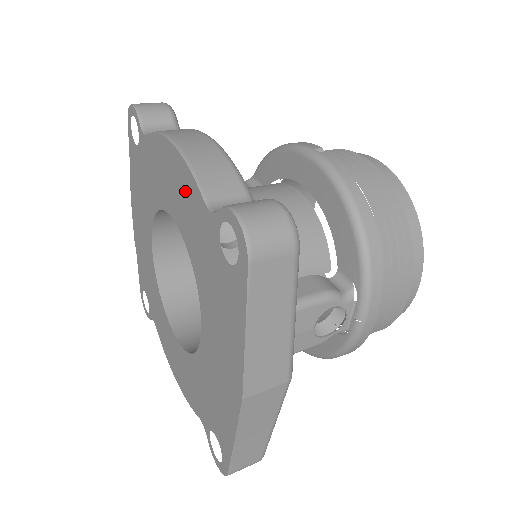
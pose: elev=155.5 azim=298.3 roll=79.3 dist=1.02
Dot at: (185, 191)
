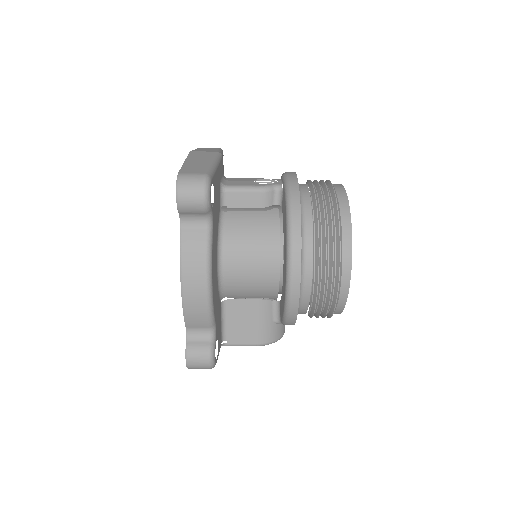
Dot at: occluded
